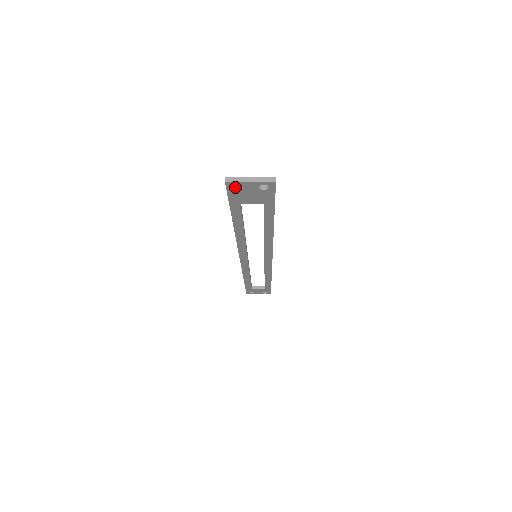
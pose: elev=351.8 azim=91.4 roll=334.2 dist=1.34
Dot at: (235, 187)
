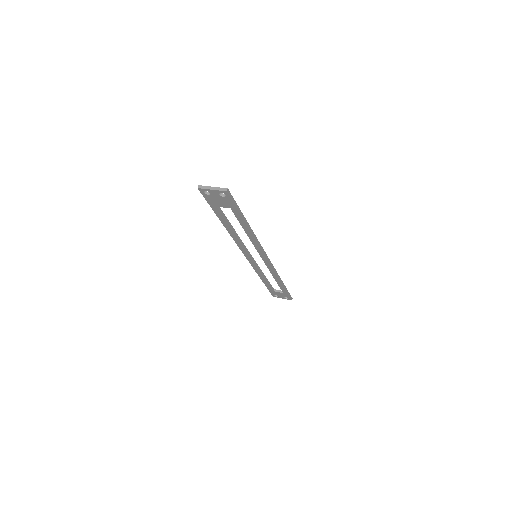
Dot at: (207, 193)
